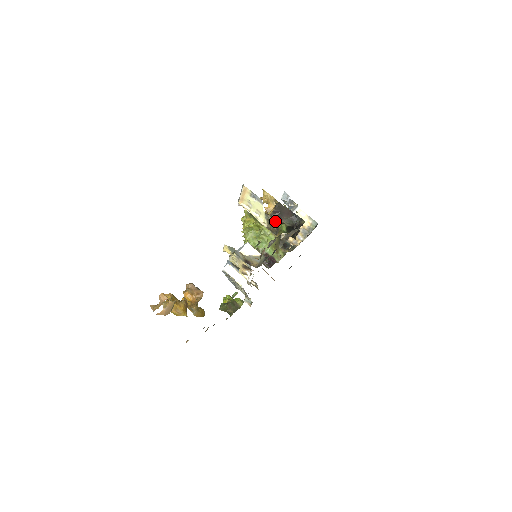
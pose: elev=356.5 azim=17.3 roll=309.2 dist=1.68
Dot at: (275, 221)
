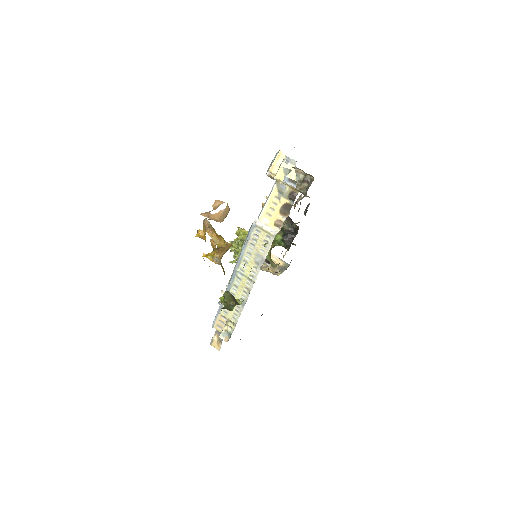
Dot at: occluded
